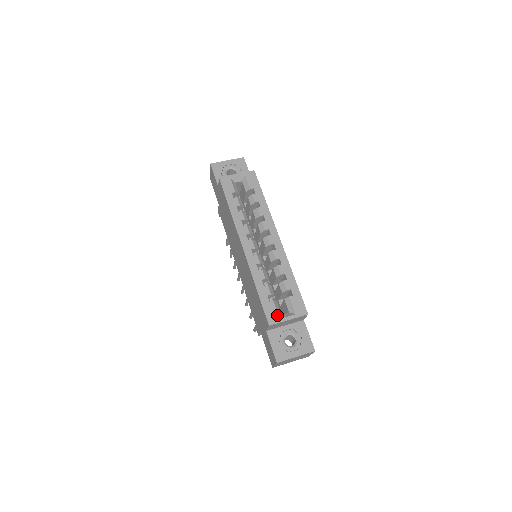
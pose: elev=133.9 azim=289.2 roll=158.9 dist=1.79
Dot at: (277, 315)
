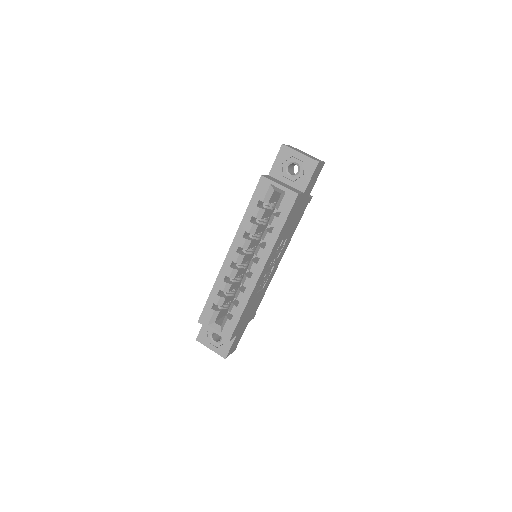
Dot at: (208, 321)
